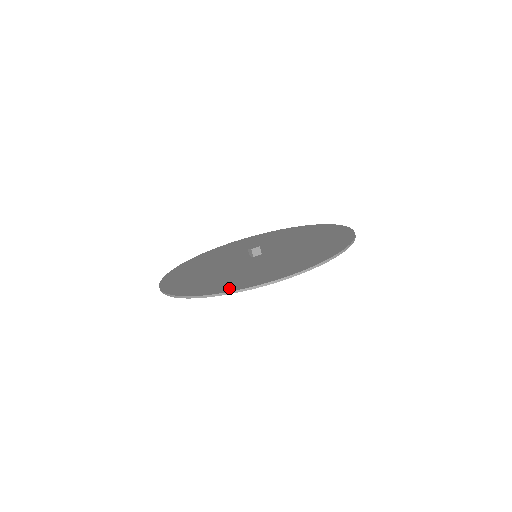
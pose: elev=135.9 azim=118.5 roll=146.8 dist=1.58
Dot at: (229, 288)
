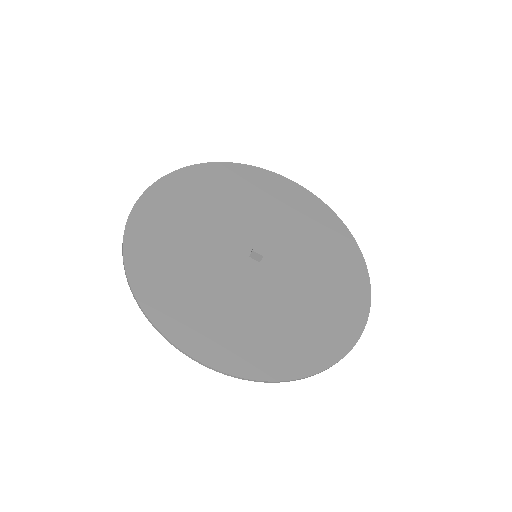
Dot at: (145, 290)
